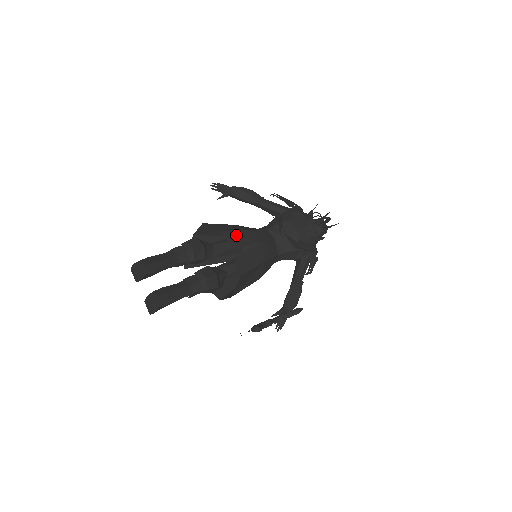
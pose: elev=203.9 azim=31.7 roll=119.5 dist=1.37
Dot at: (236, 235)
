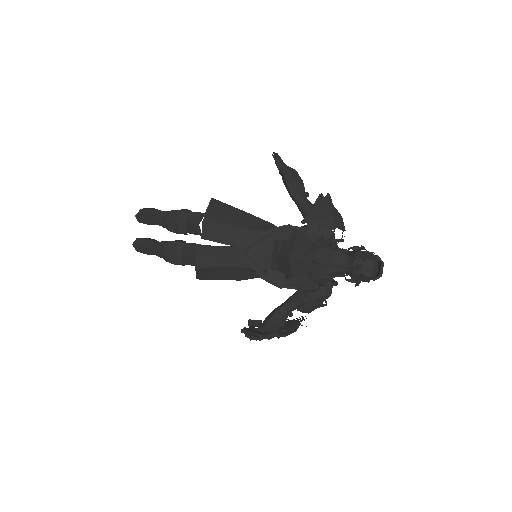
Dot at: (217, 226)
